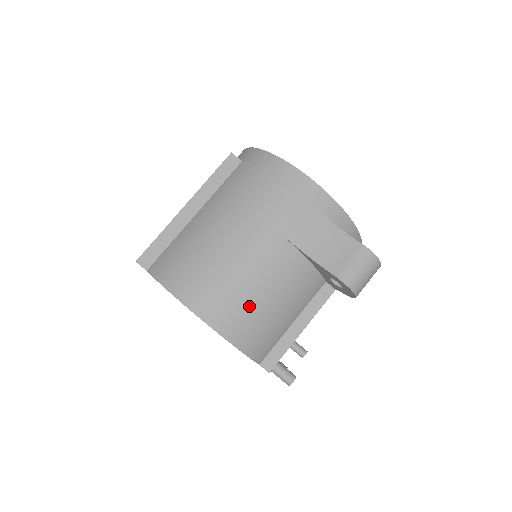
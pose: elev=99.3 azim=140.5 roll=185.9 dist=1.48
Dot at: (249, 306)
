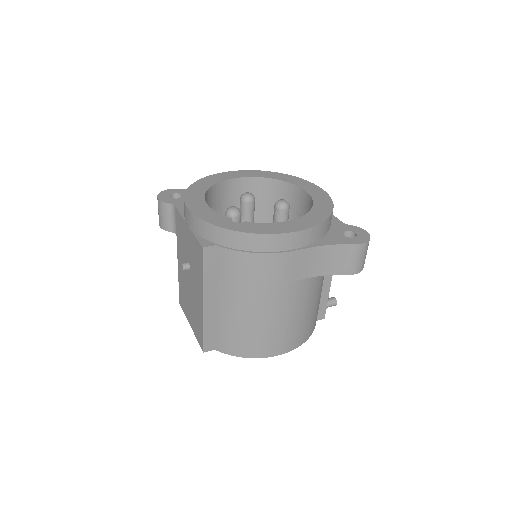
Dot at: (302, 324)
